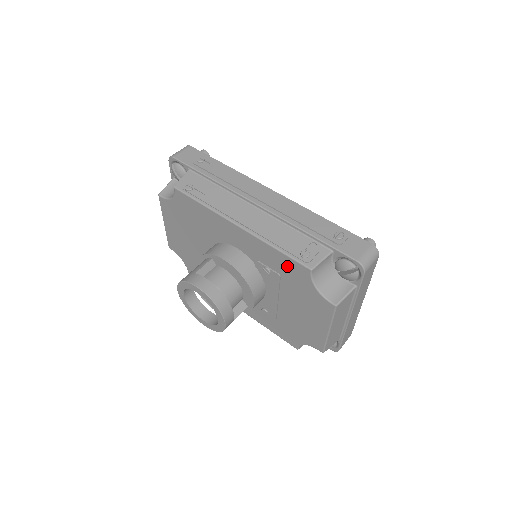
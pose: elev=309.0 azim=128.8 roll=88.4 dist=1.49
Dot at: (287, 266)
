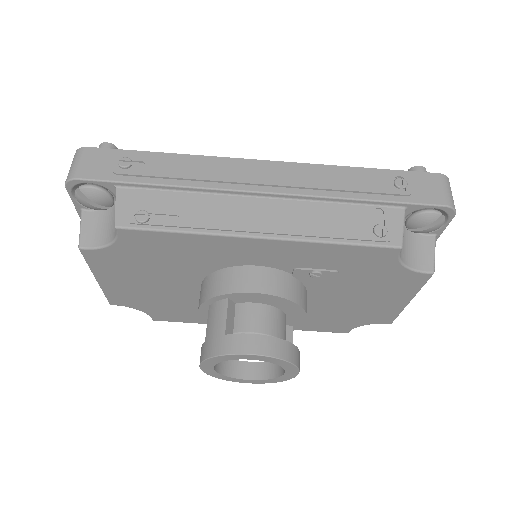
Dot at: (355, 257)
